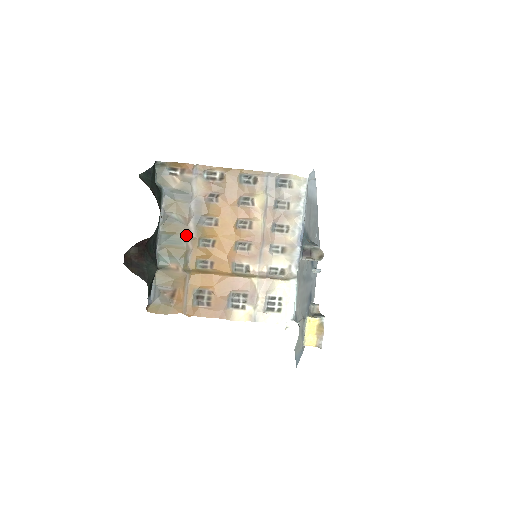
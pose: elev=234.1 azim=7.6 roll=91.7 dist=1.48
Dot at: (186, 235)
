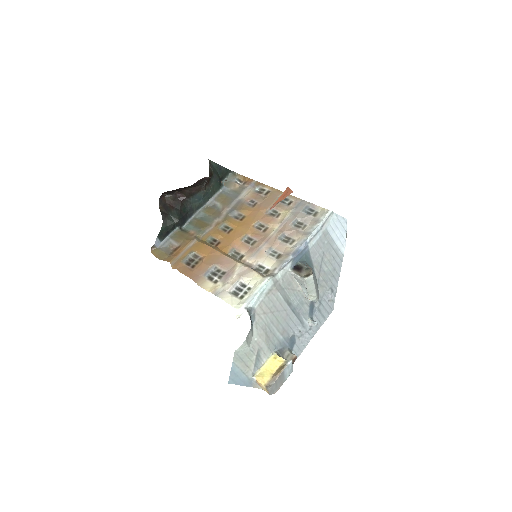
Dot at: (216, 218)
